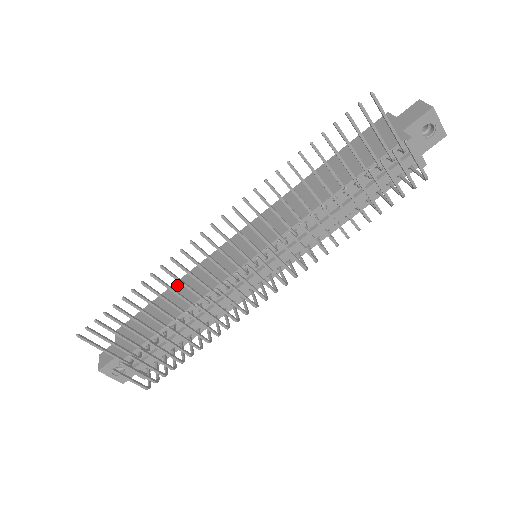
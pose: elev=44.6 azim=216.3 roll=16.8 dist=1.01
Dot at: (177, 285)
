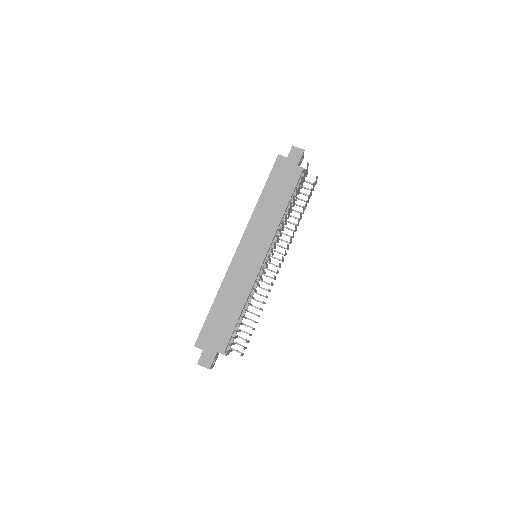
Dot at: (220, 296)
